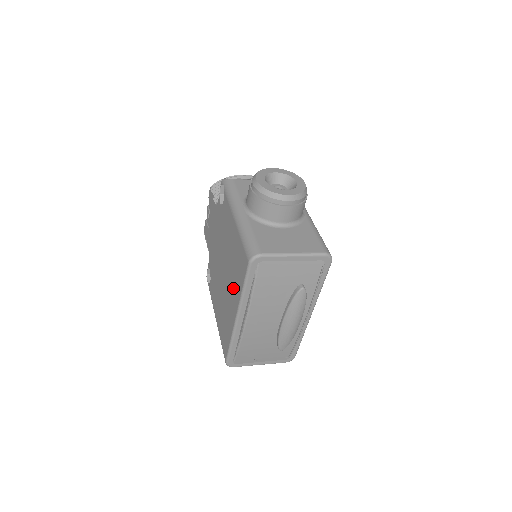
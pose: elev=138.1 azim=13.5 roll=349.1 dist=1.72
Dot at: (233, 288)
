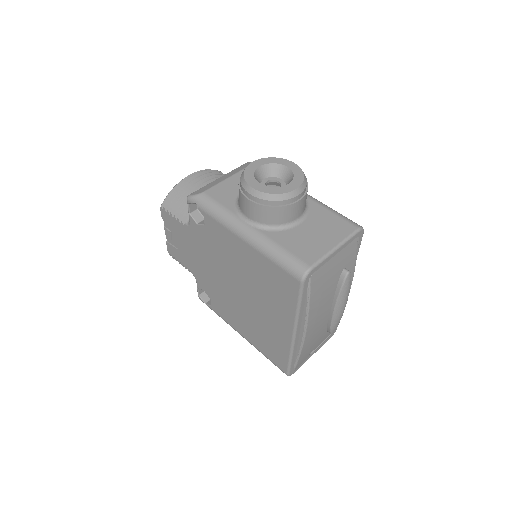
Dot at: (273, 308)
